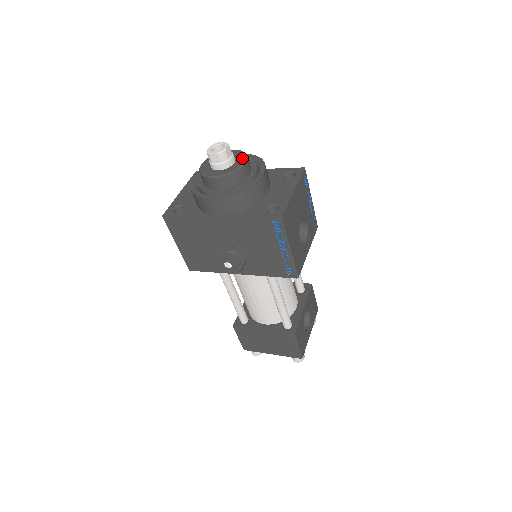
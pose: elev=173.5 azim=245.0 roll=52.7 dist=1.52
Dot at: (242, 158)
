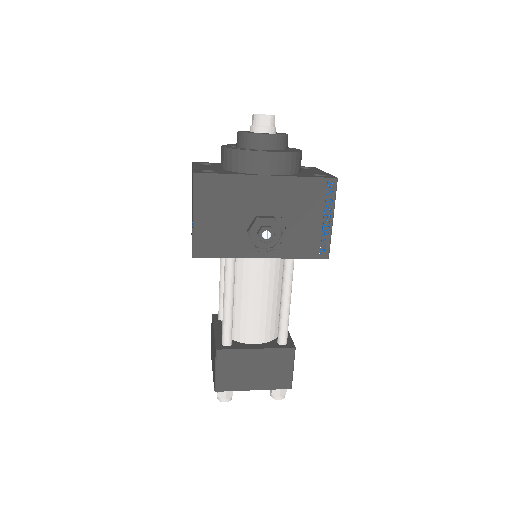
Dot at: (281, 133)
